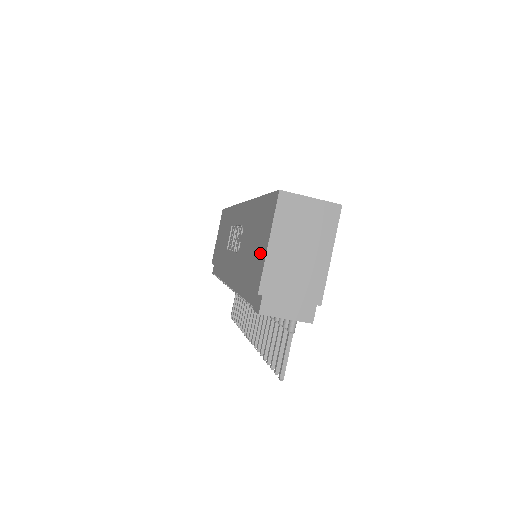
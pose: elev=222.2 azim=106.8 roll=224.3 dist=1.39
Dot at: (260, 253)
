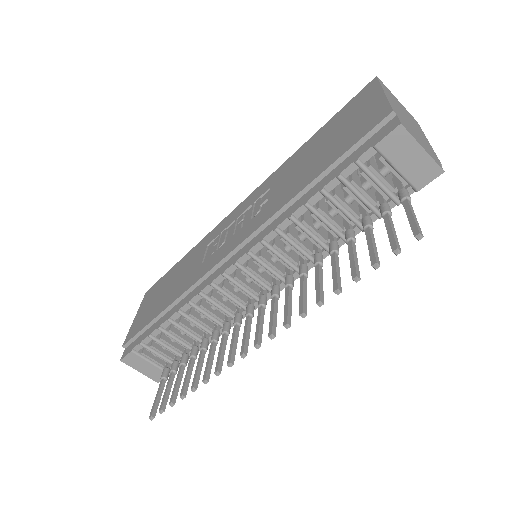
Dot at: (363, 115)
